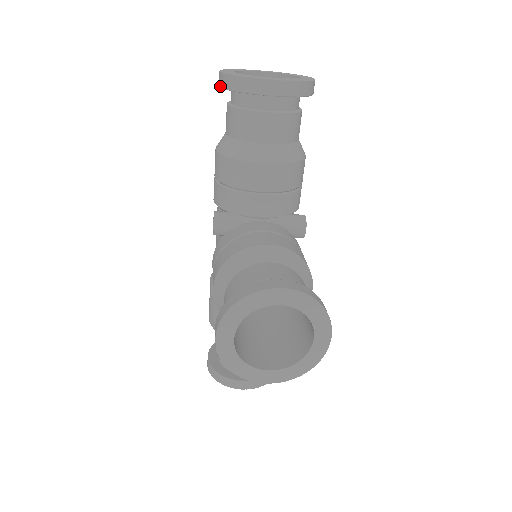
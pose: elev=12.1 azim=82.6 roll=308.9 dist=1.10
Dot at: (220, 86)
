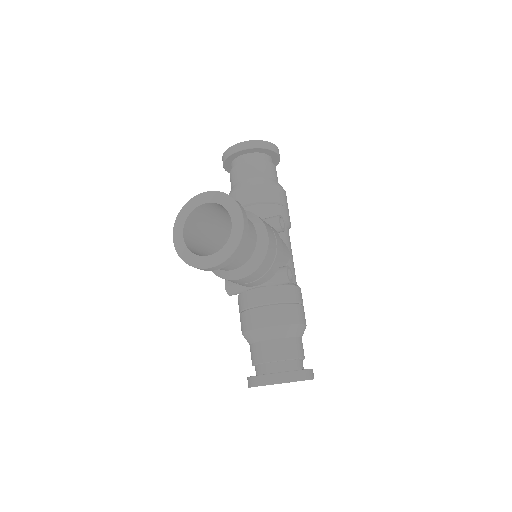
Dot at: (224, 168)
